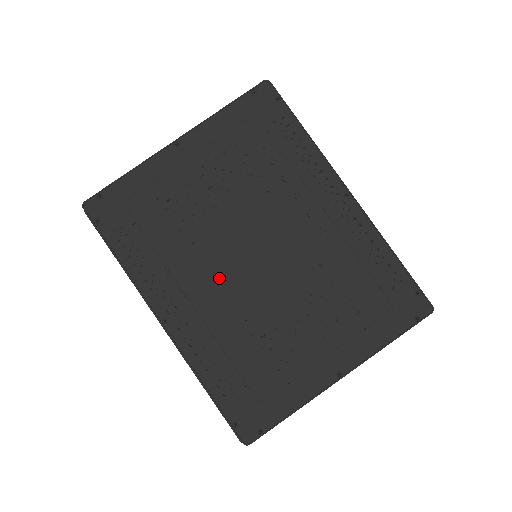
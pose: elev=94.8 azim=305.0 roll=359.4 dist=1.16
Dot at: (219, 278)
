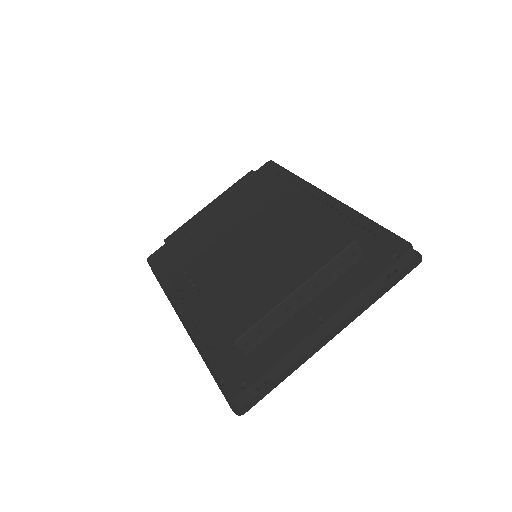
Dot at: (216, 262)
